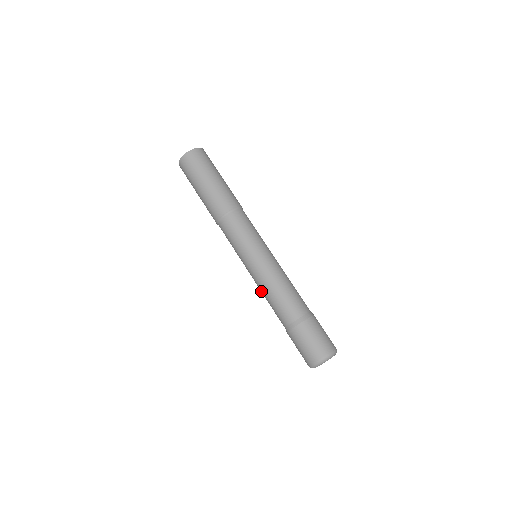
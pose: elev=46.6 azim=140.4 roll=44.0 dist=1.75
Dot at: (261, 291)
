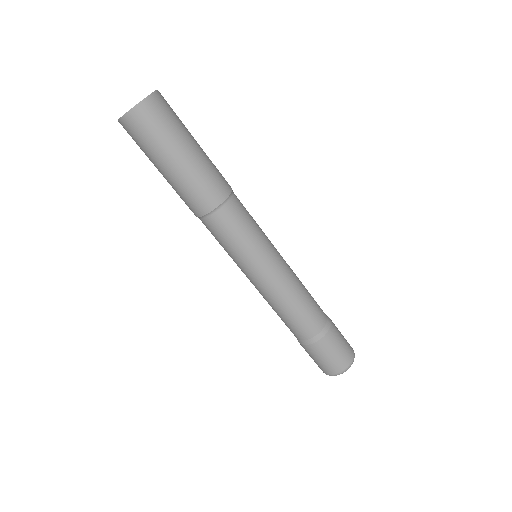
Dot at: (270, 302)
